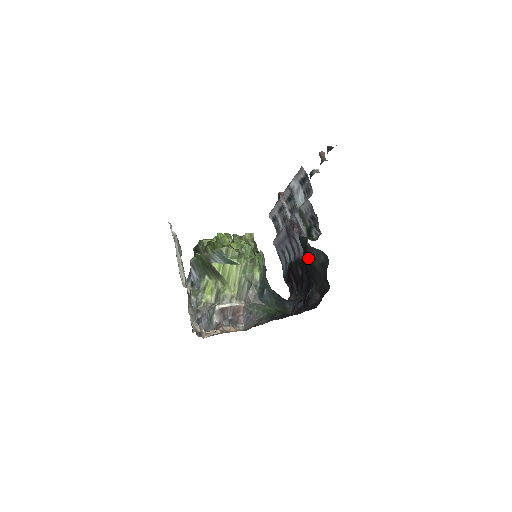
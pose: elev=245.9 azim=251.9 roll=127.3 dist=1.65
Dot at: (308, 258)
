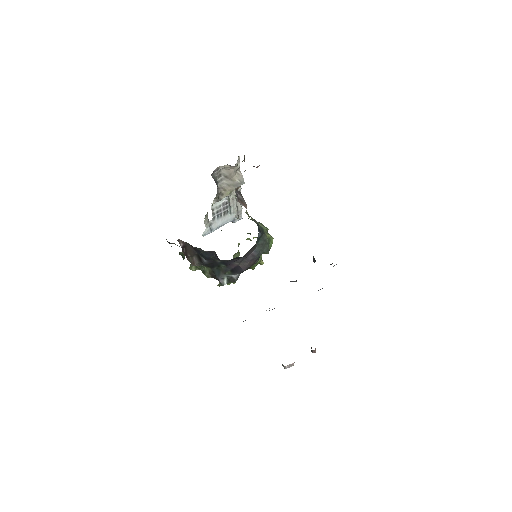
Dot at: occluded
